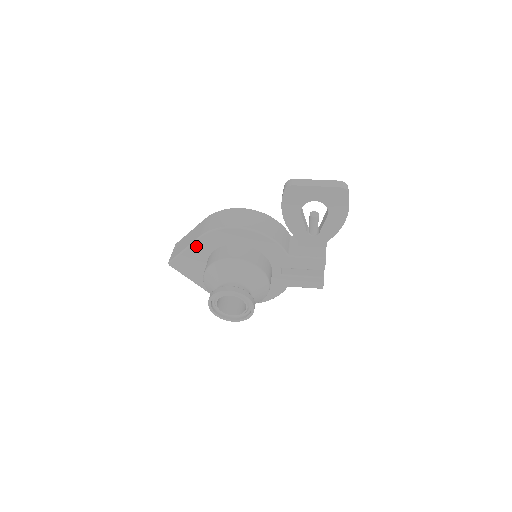
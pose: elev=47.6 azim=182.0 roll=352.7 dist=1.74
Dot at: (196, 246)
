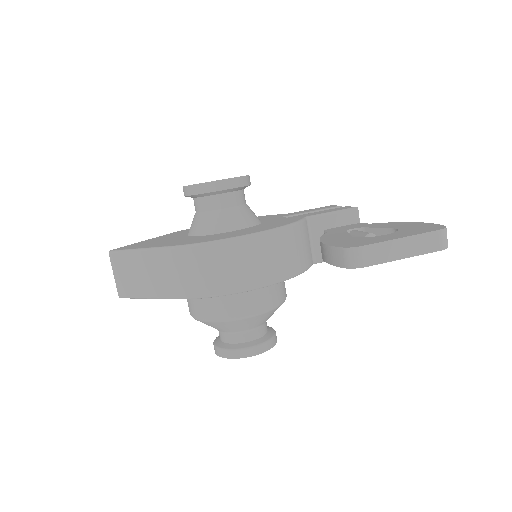
Dot at: occluded
